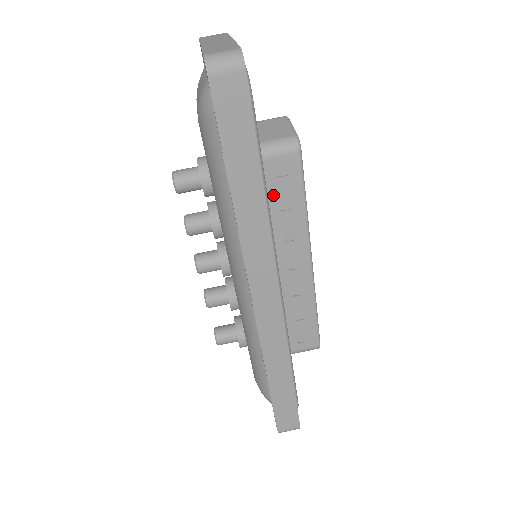
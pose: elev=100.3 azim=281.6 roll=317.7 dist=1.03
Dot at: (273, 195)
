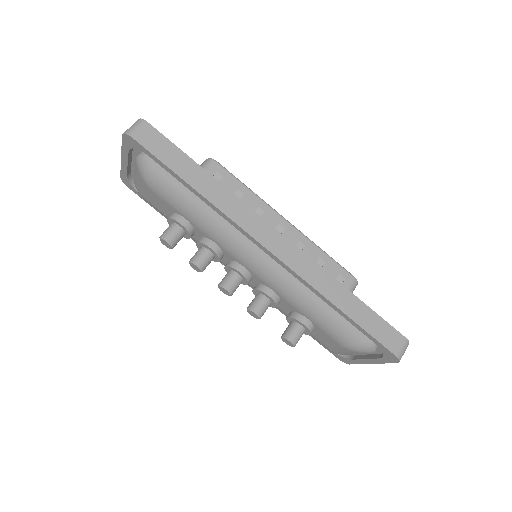
Dot at: occluded
